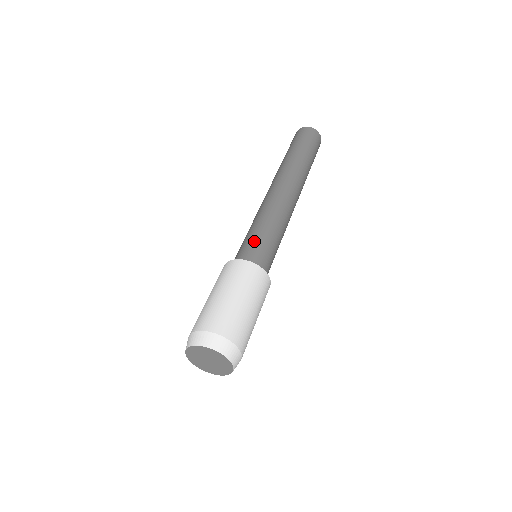
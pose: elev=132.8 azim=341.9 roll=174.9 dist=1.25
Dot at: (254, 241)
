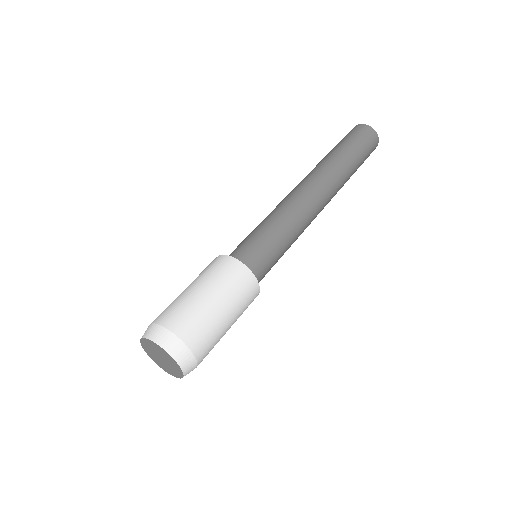
Dot at: (271, 252)
